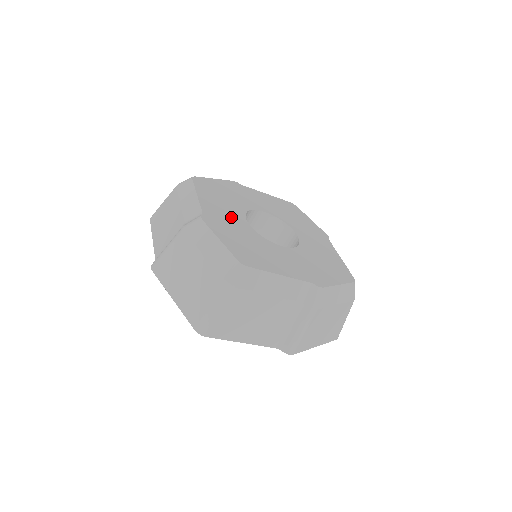
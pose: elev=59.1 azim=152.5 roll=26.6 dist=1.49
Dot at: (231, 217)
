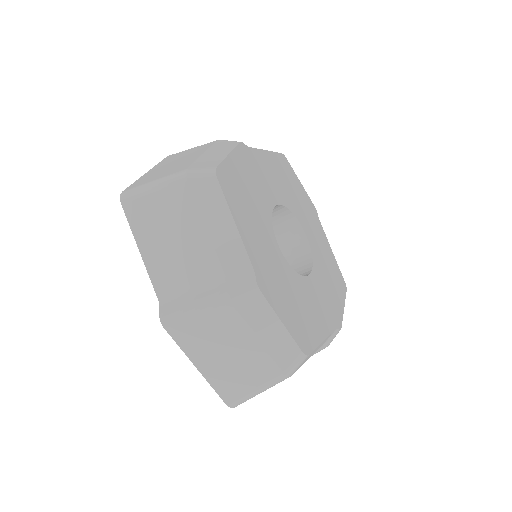
Dot at: (270, 252)
